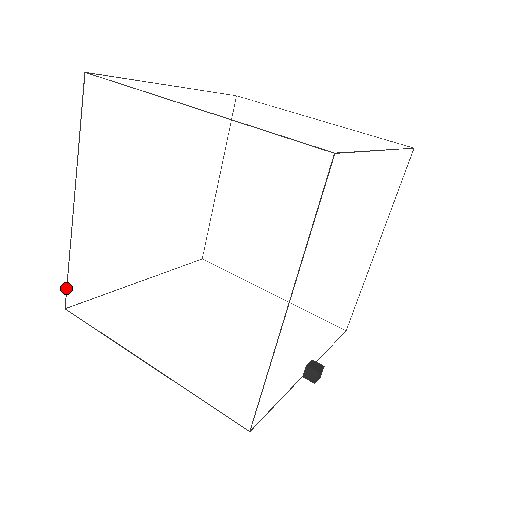
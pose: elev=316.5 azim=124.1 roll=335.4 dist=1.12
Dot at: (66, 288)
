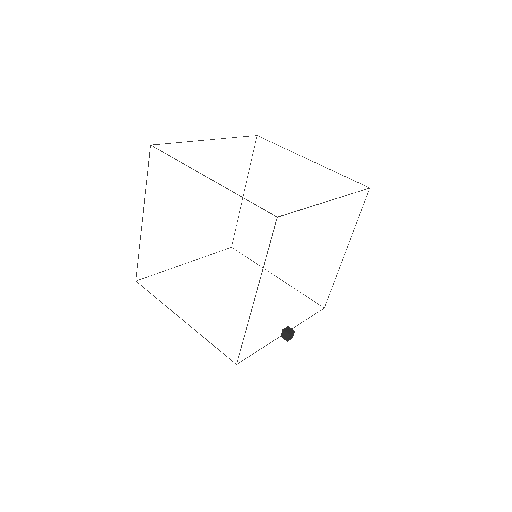
Dot at: occluded
